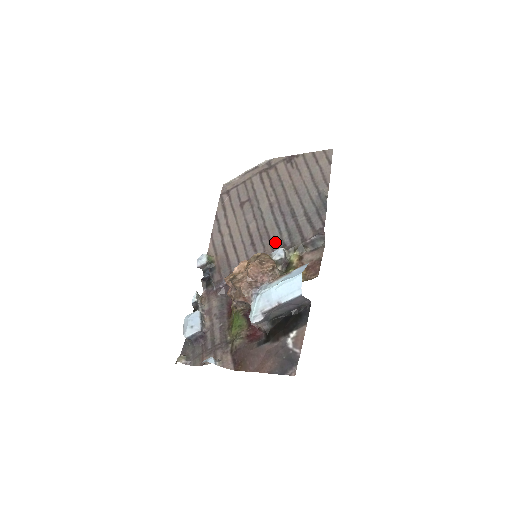
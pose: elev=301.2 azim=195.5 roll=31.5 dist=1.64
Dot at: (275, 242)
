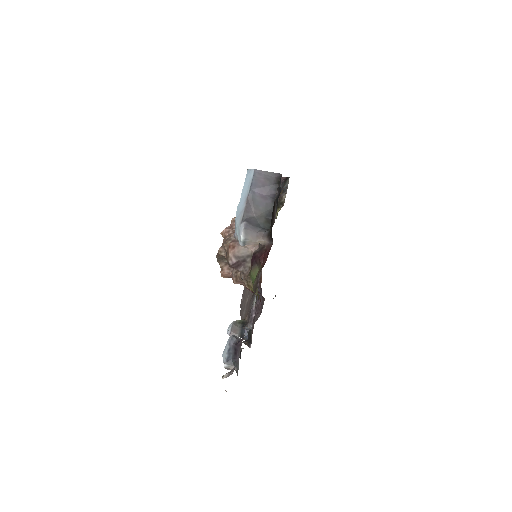
Dot at: occluded
